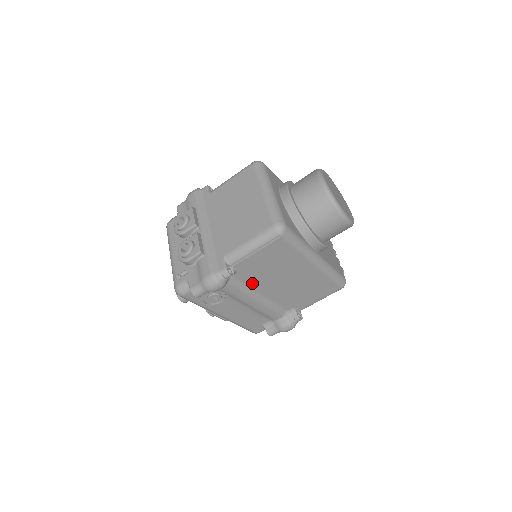
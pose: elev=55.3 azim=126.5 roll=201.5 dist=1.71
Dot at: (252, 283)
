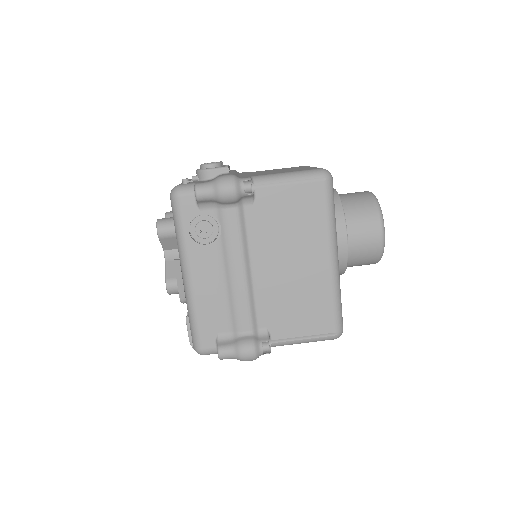
Dot at: (255, 237)
